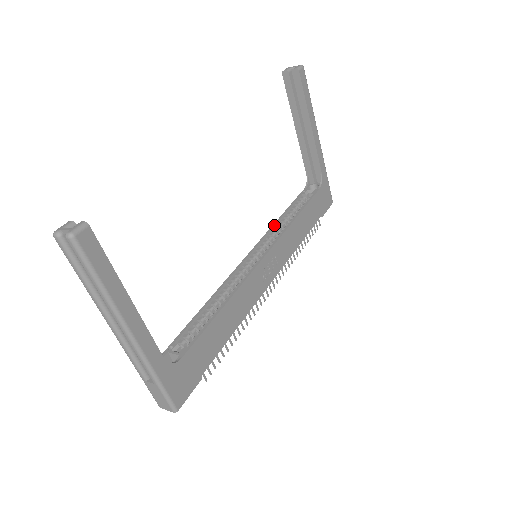
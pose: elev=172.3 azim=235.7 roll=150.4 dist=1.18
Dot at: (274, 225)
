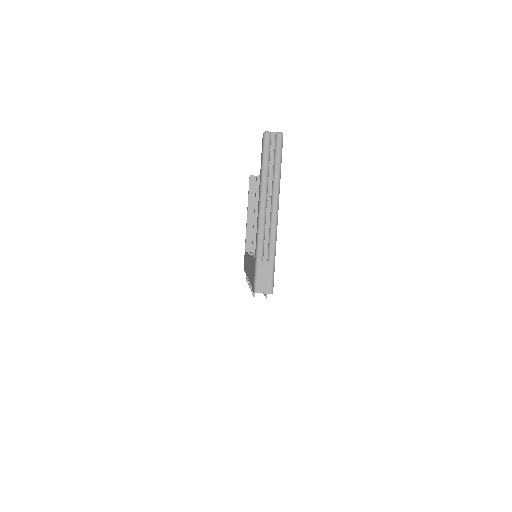
Dot at: occluded
